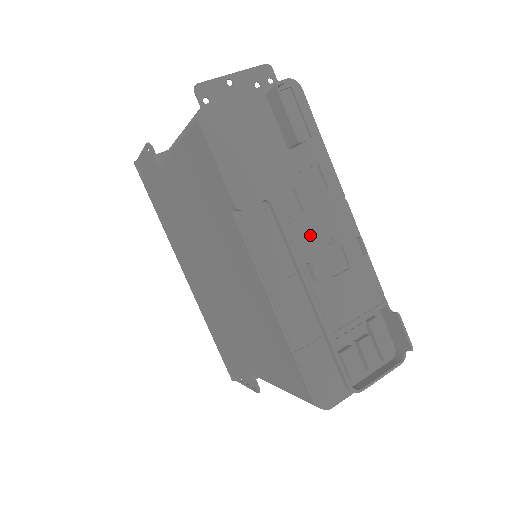
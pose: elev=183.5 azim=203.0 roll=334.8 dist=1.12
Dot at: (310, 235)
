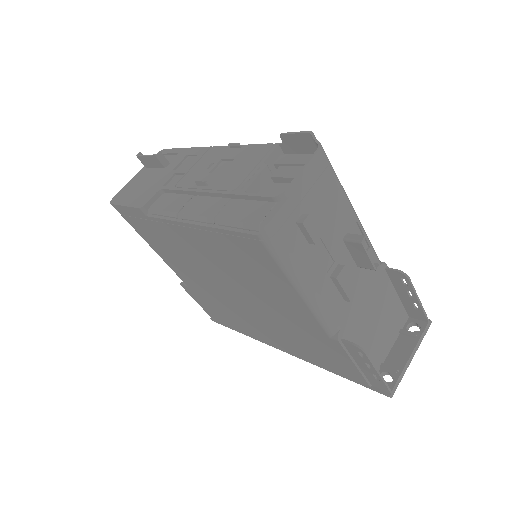
Dot at: (194, 176)
